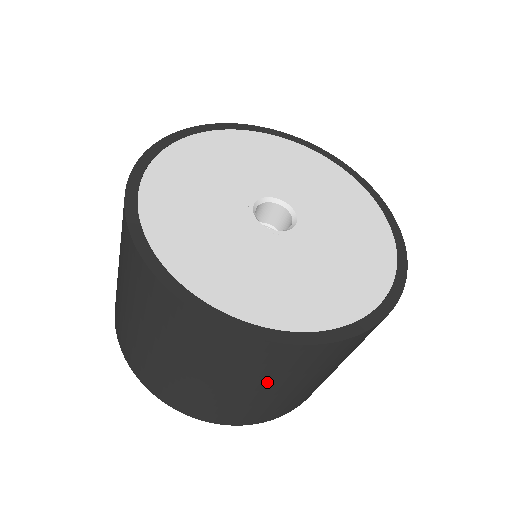
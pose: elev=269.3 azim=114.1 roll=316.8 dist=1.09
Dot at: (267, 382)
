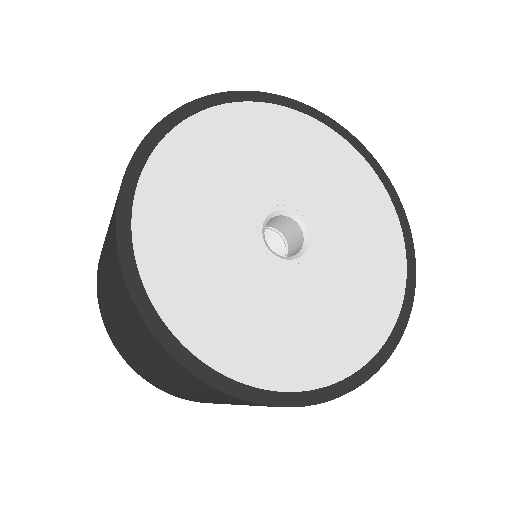
Dot at: (142, 350)
